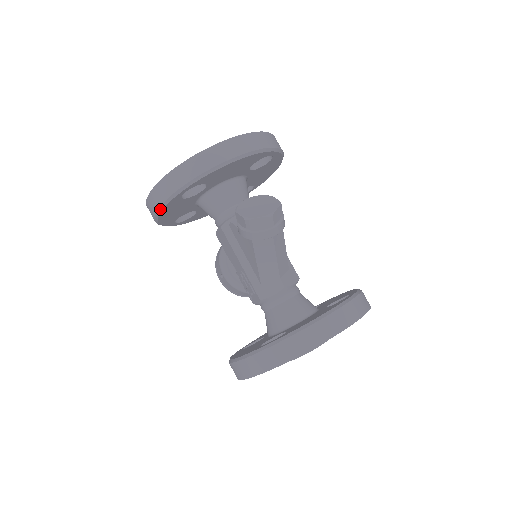
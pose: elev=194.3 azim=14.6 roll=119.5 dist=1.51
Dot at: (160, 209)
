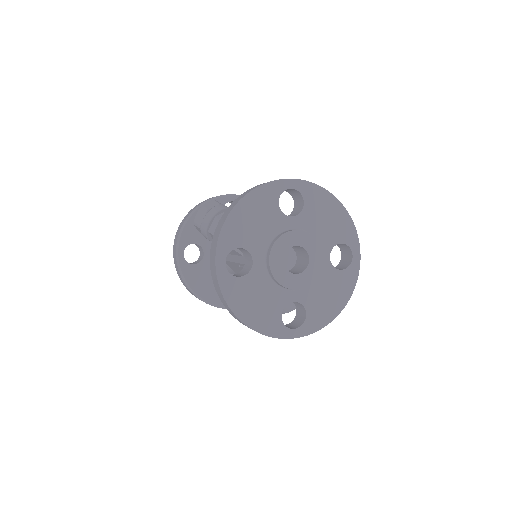
Dot at: (185, 281)
